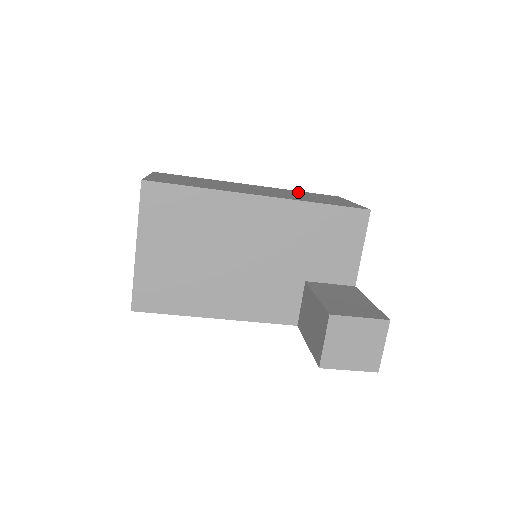
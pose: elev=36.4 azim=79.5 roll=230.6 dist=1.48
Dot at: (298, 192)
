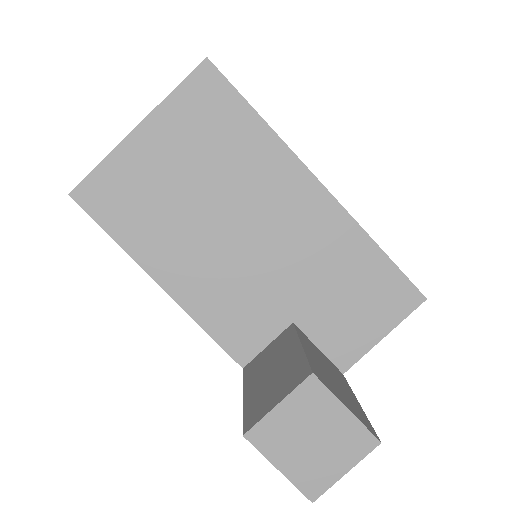
Dot at: occluded
